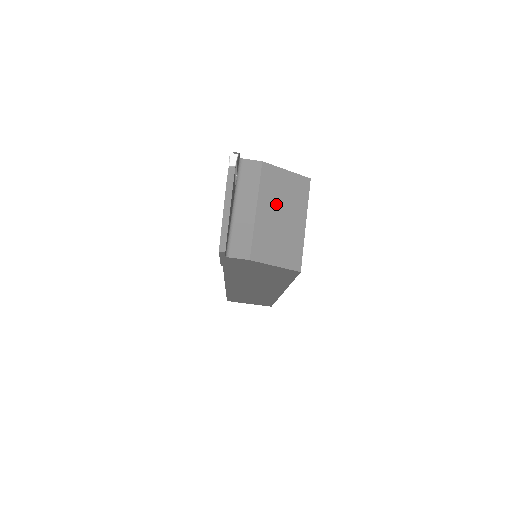
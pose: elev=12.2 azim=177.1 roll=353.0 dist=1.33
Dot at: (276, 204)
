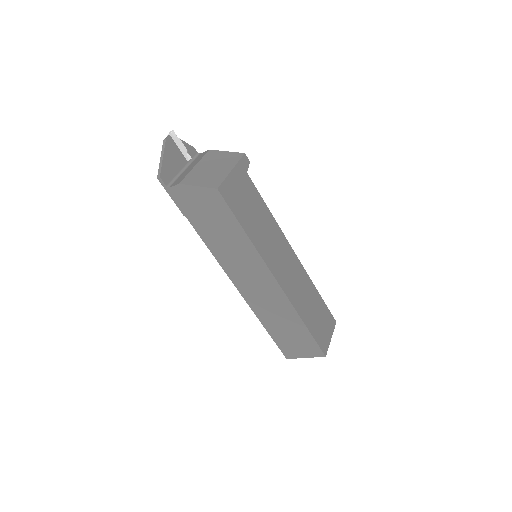
Dot at: (211, 163)
